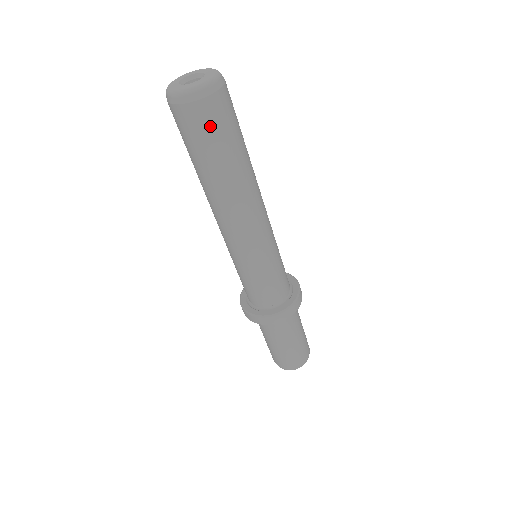
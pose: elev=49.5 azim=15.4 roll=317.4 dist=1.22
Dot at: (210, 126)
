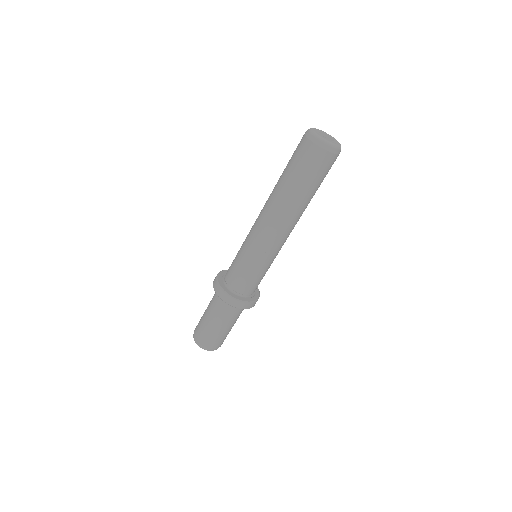
Dot at: (306, 160)
